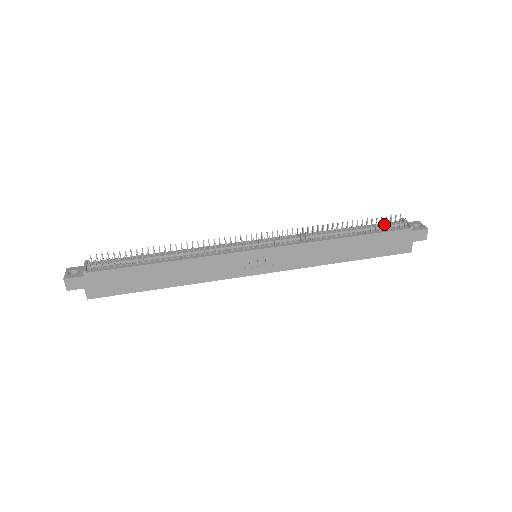
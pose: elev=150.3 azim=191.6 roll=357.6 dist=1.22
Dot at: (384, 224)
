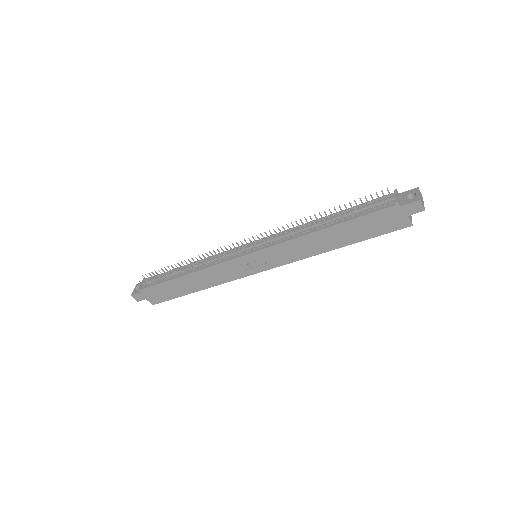
Dot at: (369, 204)
